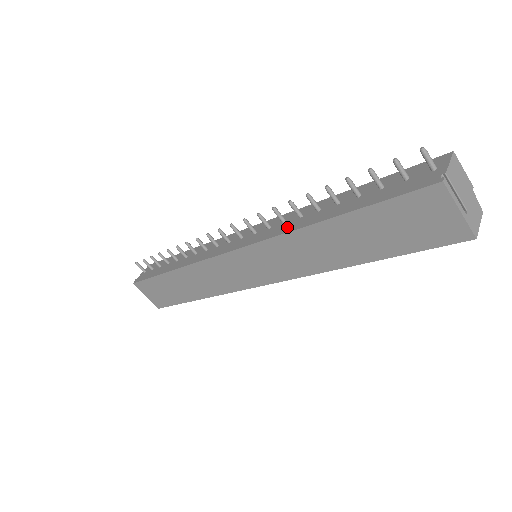
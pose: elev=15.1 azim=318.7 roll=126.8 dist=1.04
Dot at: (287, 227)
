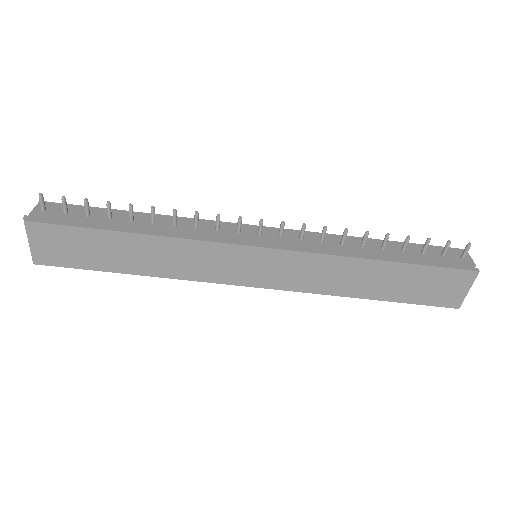
Dot at: (333, 249)
